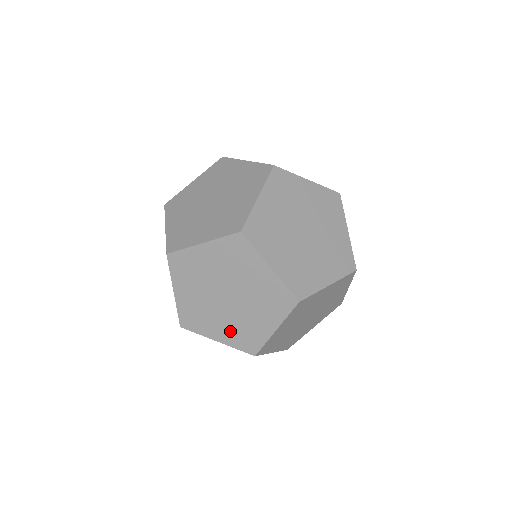
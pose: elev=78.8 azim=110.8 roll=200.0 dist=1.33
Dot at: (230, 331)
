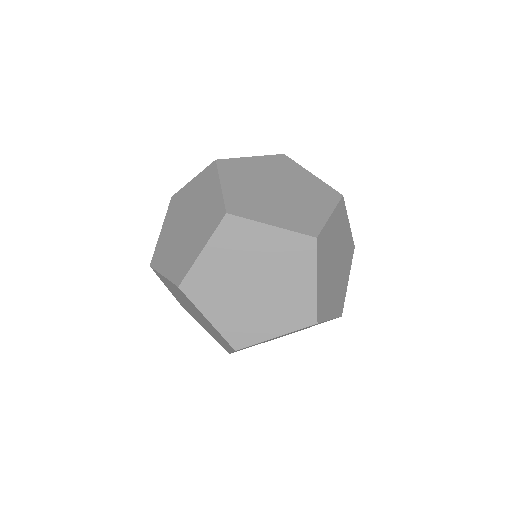
Dot at: (280, 317)
